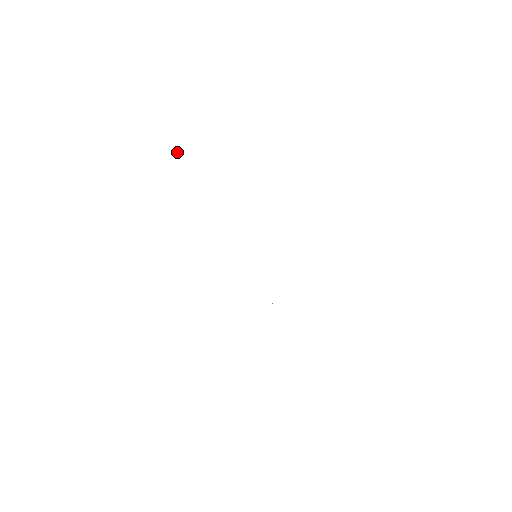
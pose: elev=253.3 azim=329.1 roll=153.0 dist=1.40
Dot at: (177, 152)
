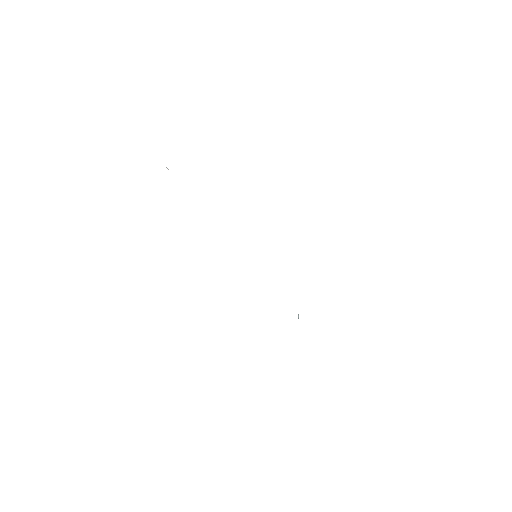
Dot at: occluded
